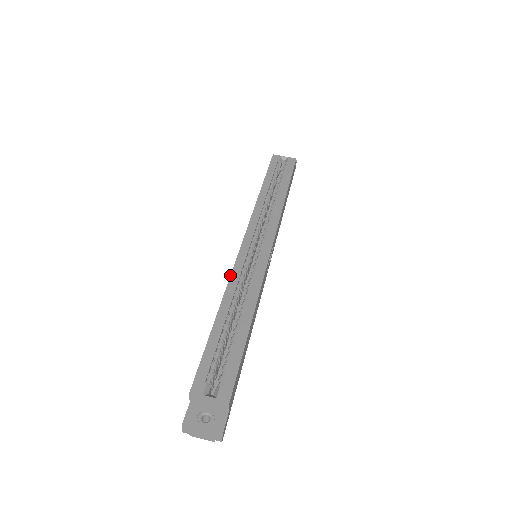
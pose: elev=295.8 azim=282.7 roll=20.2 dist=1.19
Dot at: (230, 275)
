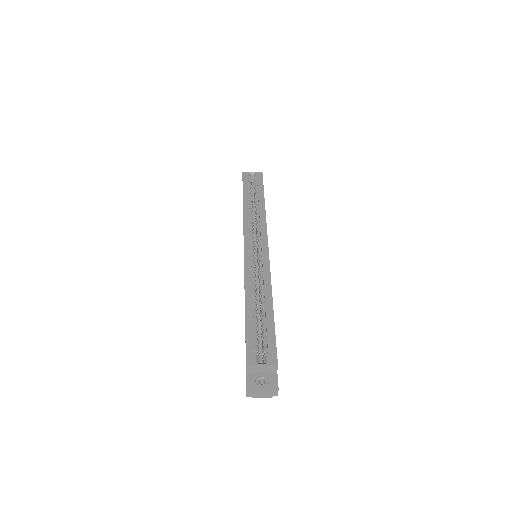
Dot at: (244, 274)
